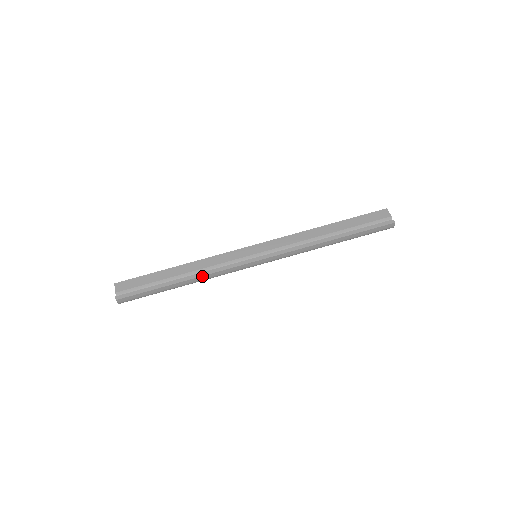
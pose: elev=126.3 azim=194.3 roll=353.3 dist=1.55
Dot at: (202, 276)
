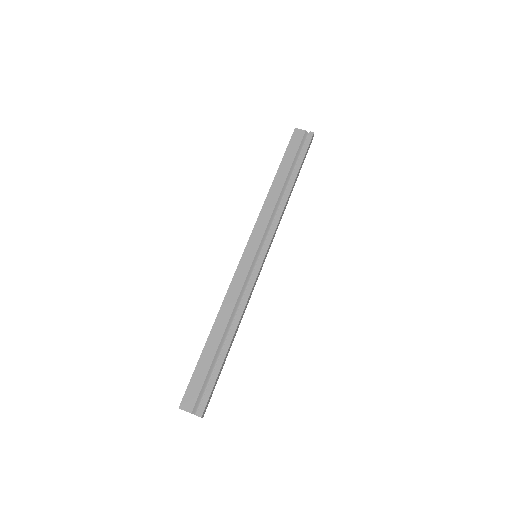
Dot at: (241, 316)
